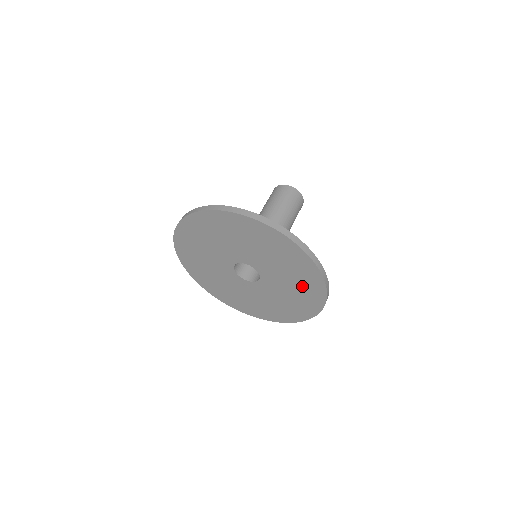
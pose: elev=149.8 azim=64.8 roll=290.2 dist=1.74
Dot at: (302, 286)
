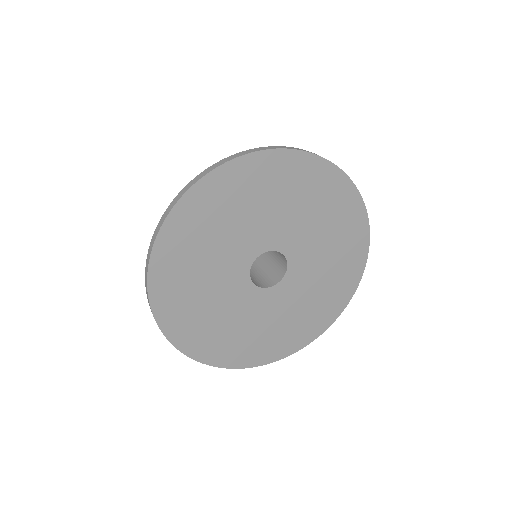
Dot at: (338, 269)
